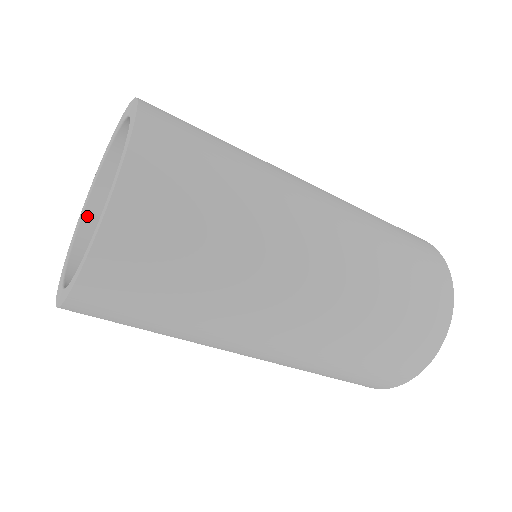
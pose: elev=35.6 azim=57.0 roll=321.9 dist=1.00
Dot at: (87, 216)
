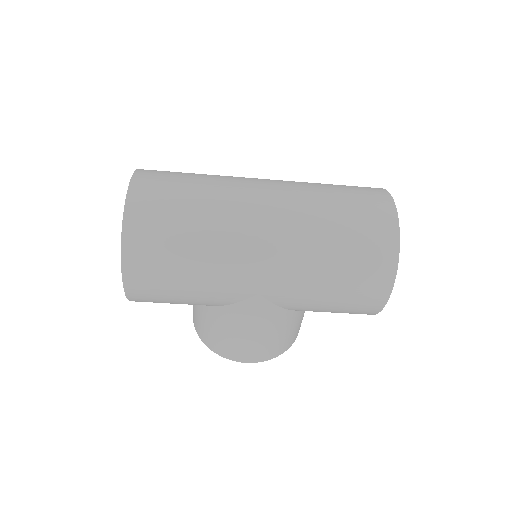
Dot at: occluded
